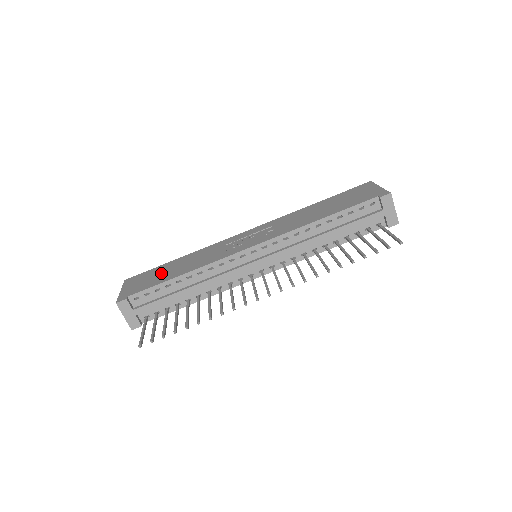
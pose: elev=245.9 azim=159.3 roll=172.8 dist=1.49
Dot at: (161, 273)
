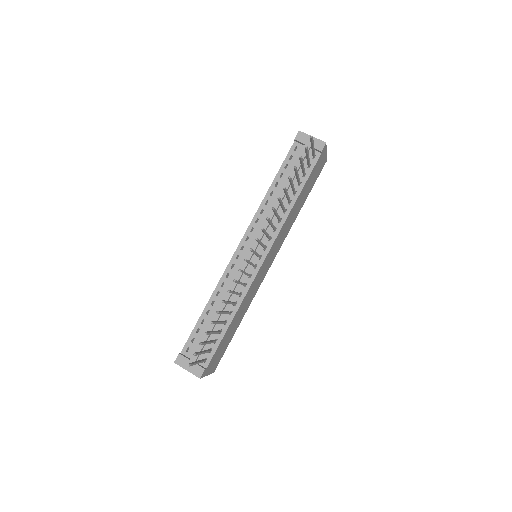
Dot at: occluded
